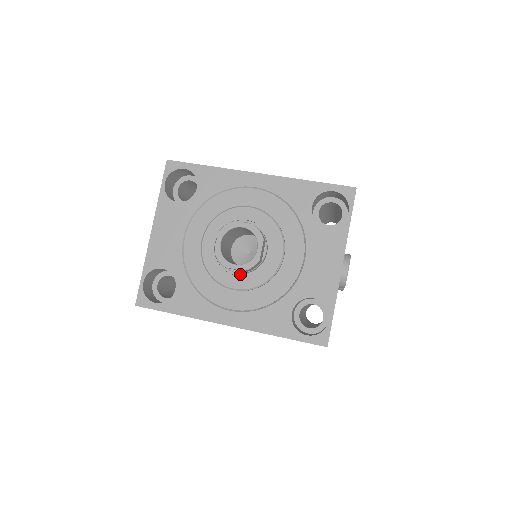
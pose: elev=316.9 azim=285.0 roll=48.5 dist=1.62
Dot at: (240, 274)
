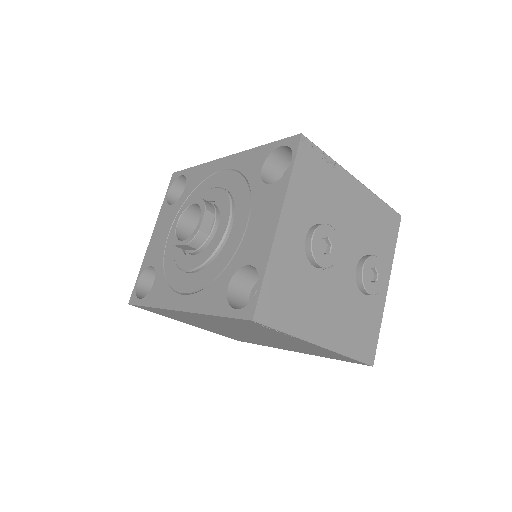
Dot at: (195, 255)
